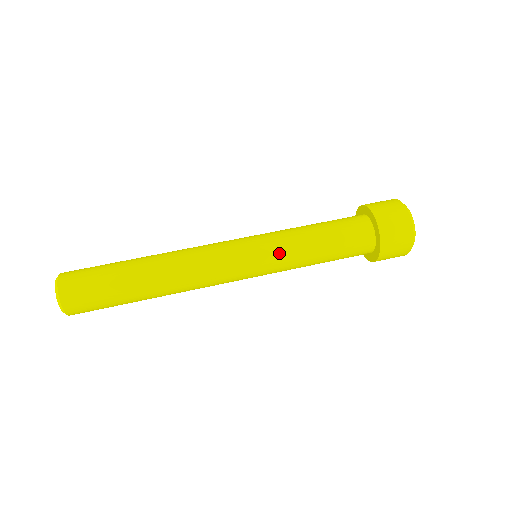
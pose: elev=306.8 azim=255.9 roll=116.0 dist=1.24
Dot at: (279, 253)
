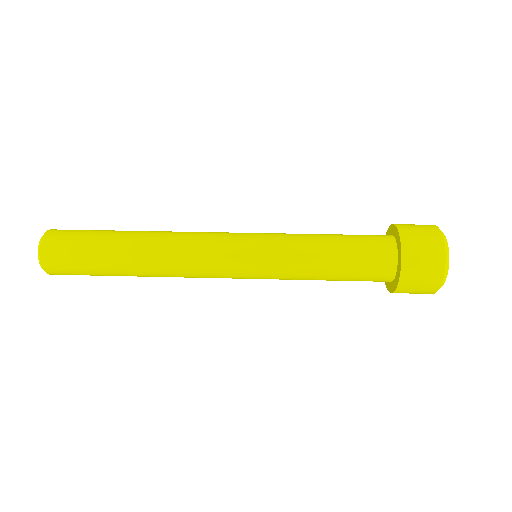
Dot at: (278, 263)
